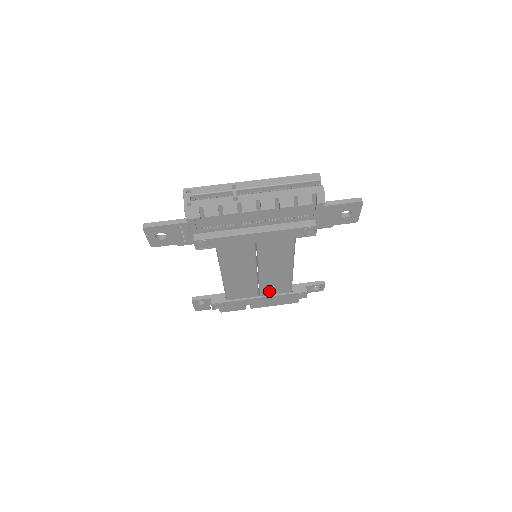
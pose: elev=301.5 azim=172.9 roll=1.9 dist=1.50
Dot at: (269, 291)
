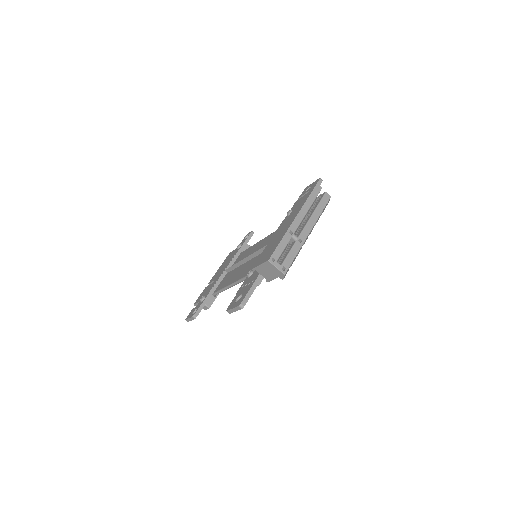
Dot at: occluded
